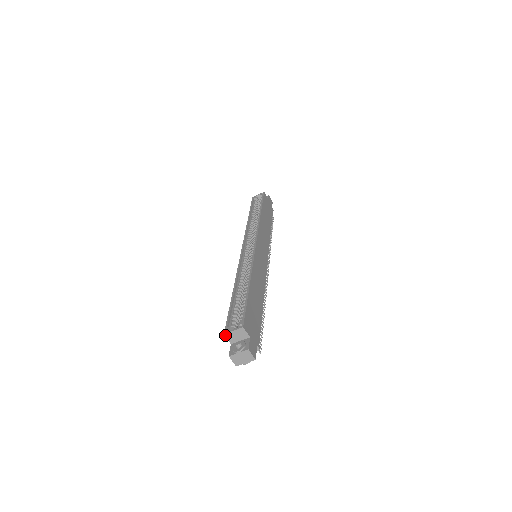
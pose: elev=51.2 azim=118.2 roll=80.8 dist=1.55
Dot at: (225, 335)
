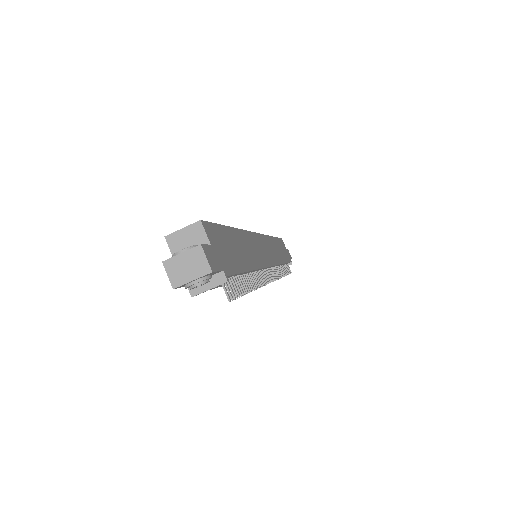
Dot at: (166, 239)
